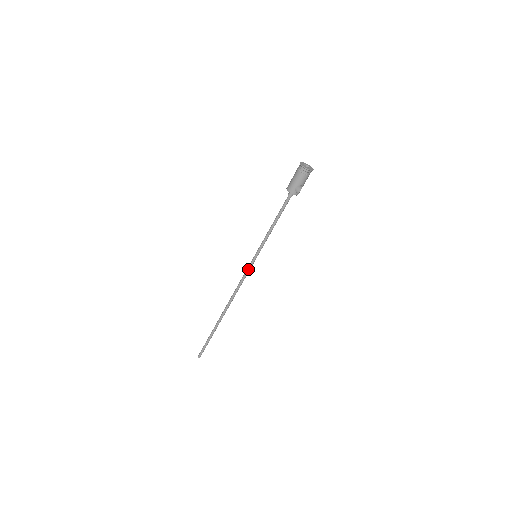
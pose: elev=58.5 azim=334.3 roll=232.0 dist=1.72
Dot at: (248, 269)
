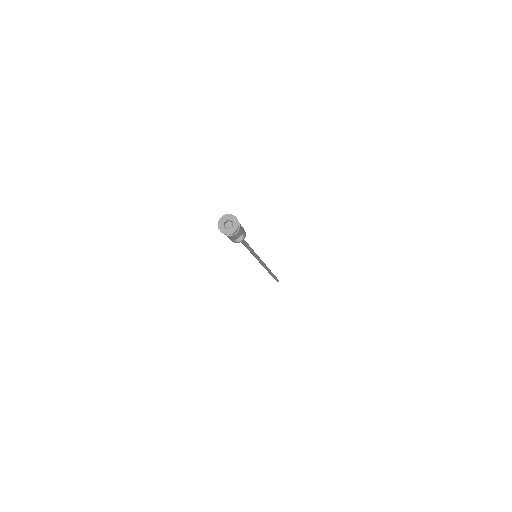
Dot at: occluded
